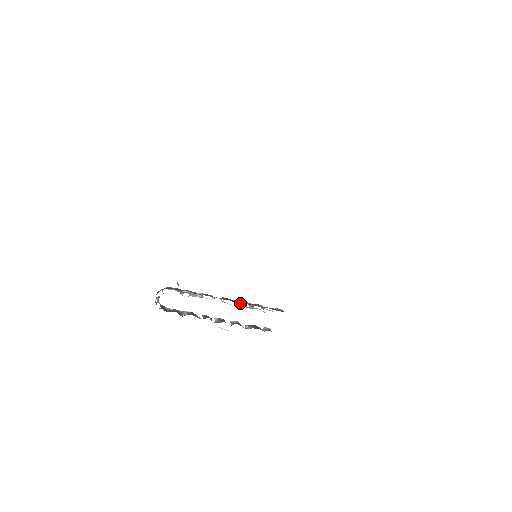
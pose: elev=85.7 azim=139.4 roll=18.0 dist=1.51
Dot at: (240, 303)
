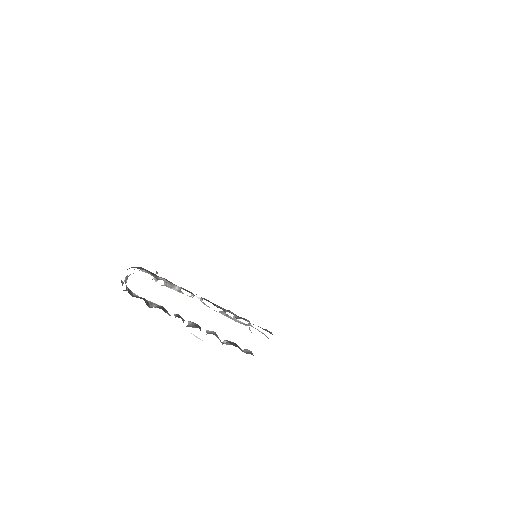
Dot at: (224, 310)
